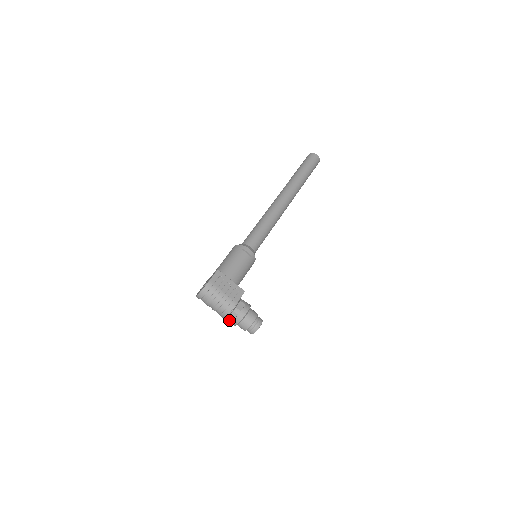
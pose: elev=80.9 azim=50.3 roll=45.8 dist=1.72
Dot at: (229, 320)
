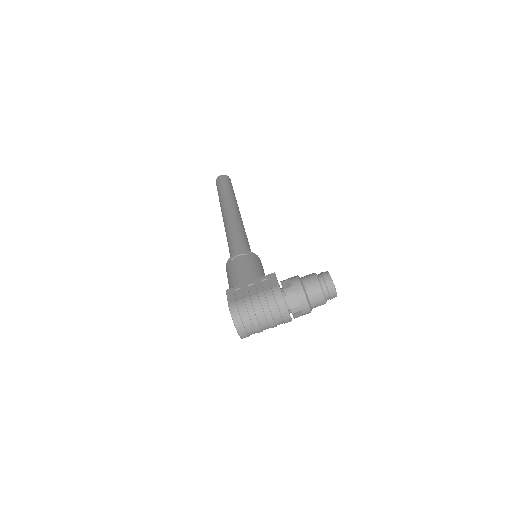
Dot at: (297, 311)
